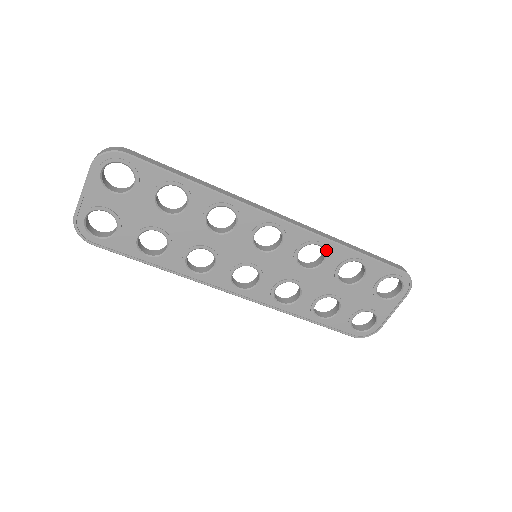
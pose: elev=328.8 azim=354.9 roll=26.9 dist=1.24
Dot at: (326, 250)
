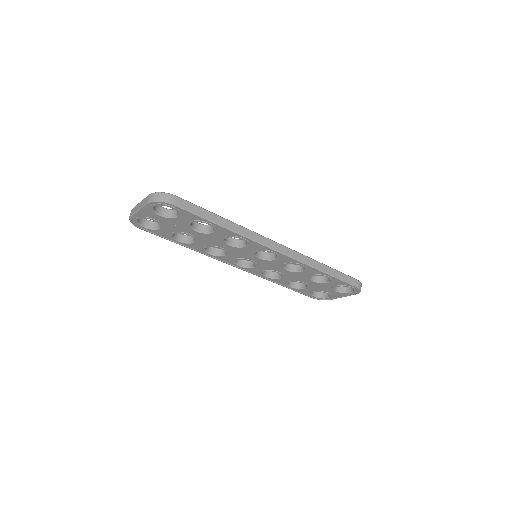
Dot at: (306, 268)
